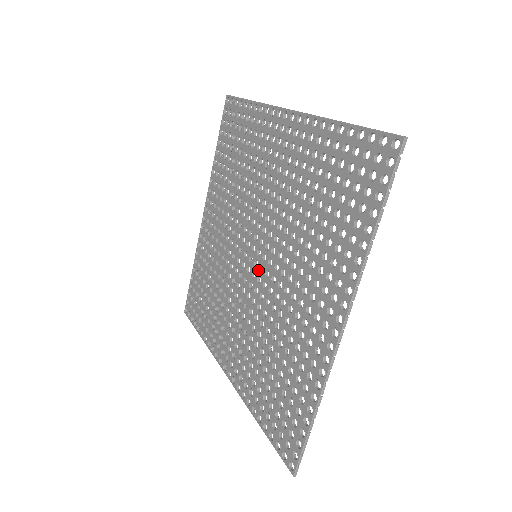
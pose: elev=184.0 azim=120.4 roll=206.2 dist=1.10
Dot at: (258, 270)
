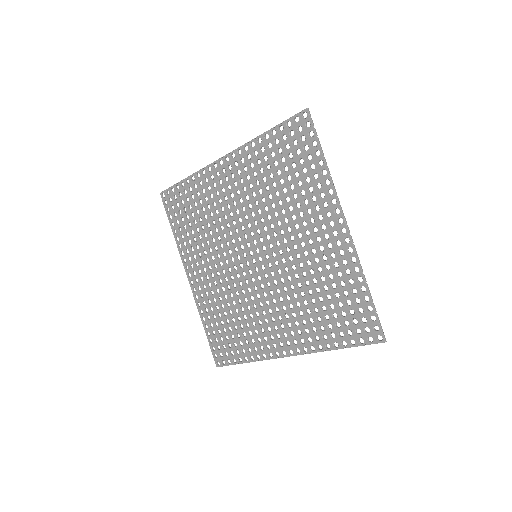
Dot at: (264, 261)
